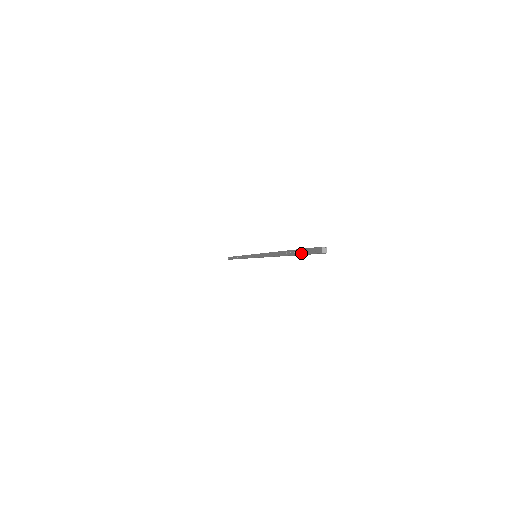
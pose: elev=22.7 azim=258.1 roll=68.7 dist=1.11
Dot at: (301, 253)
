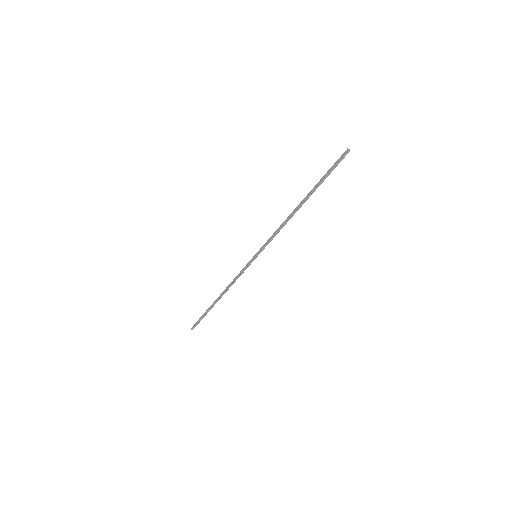
Dot at: (327, 174)
